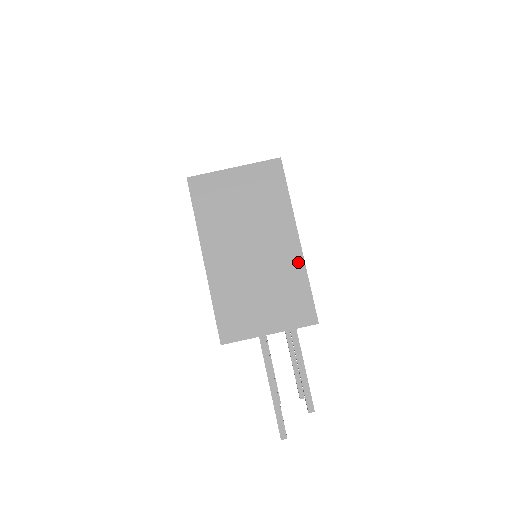
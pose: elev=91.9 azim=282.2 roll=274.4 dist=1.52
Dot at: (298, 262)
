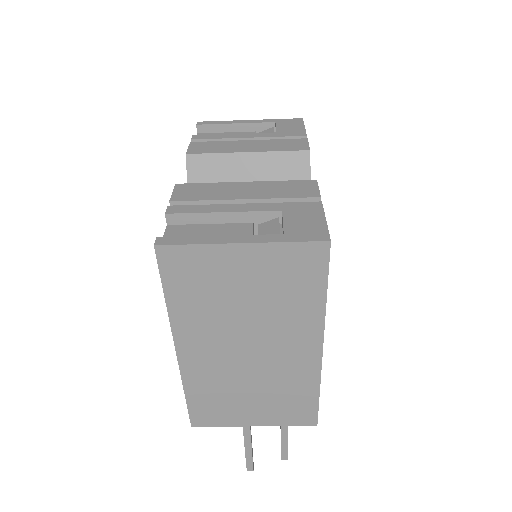
Dot at: (312, 372)
